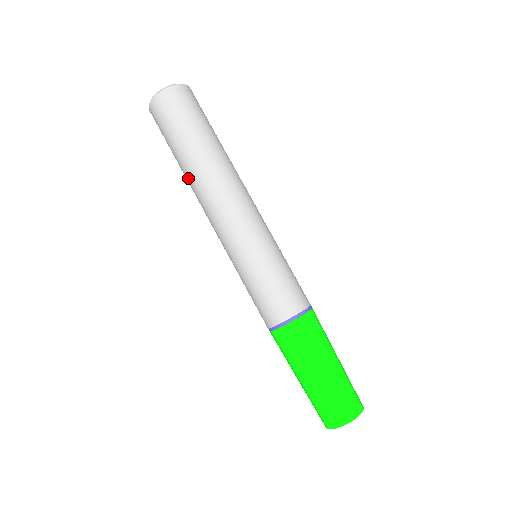
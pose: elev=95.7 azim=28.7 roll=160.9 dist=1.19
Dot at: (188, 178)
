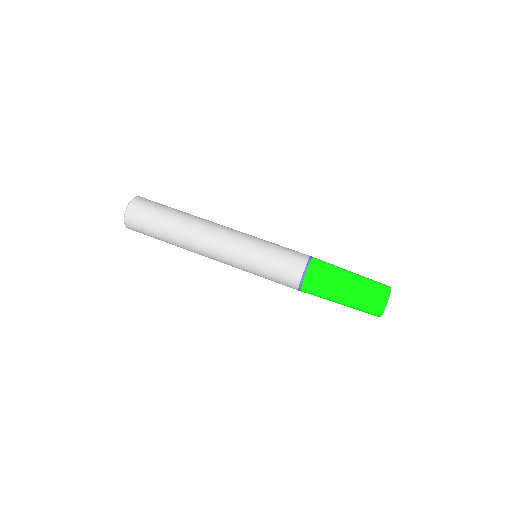
Dot at: (181, 247)
